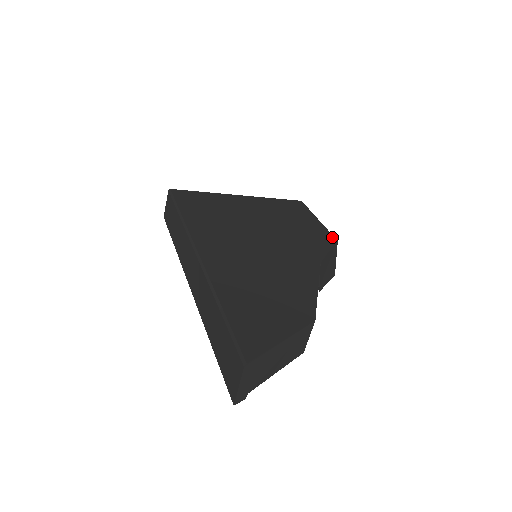
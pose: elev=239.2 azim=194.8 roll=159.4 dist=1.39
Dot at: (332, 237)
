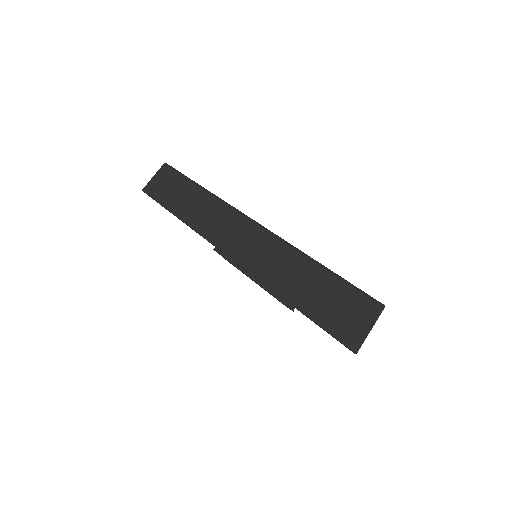
Dot at: occluded
